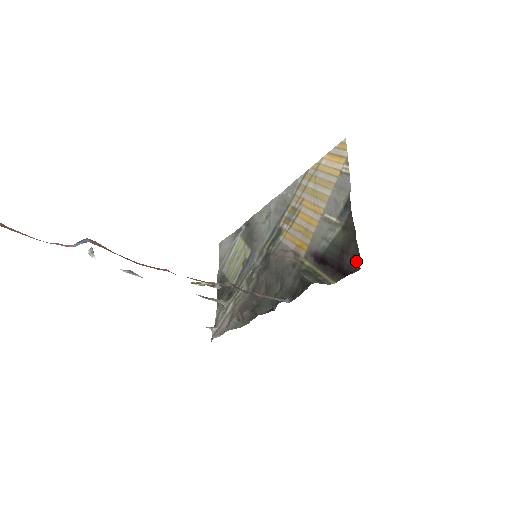
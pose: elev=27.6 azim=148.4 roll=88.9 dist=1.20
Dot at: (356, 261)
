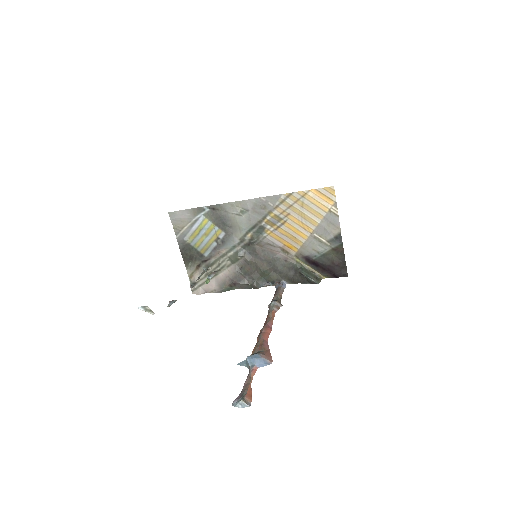
Dot at: (344, 272)
